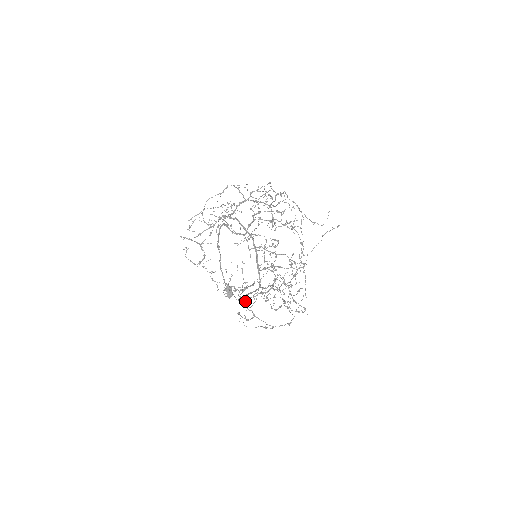
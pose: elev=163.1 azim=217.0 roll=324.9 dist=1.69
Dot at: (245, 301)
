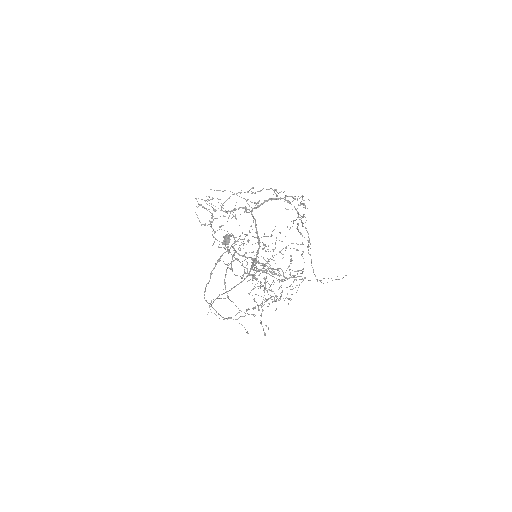
Dot at: (216, 312)
